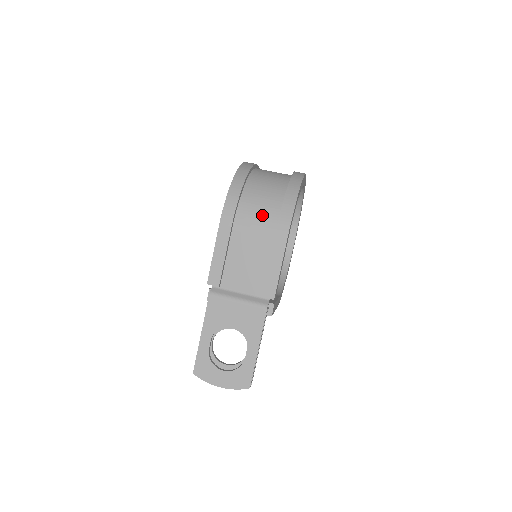
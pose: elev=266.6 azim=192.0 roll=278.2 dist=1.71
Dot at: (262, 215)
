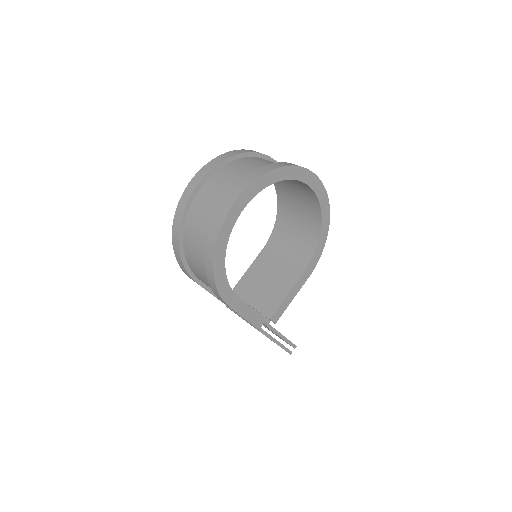
Dot at: (205, 279)
